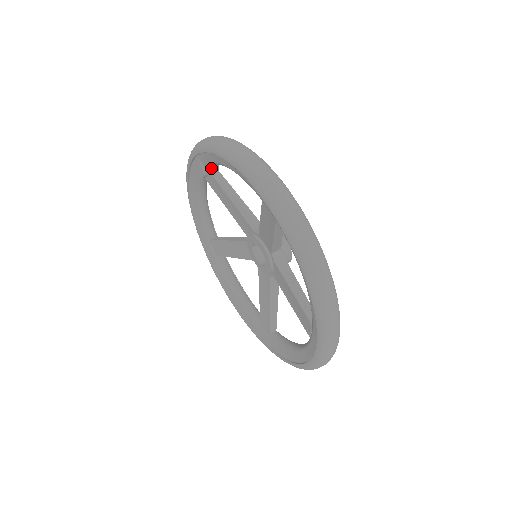
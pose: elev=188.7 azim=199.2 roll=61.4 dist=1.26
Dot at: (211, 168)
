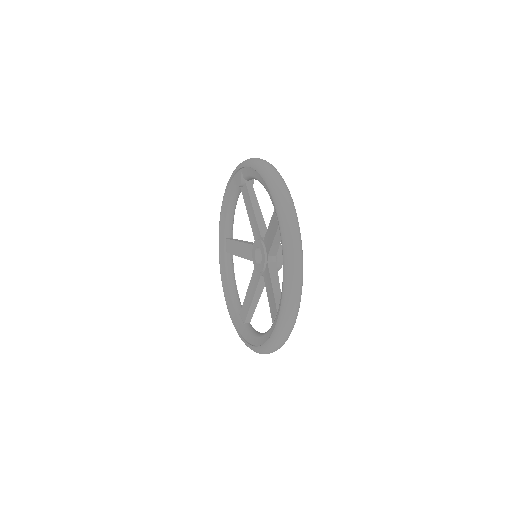
Dot at: (248, 181)
